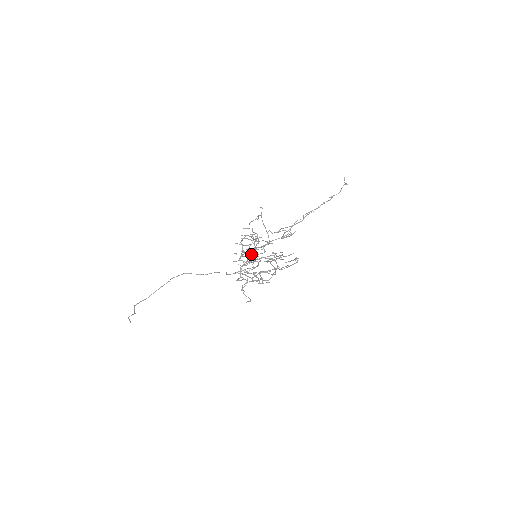
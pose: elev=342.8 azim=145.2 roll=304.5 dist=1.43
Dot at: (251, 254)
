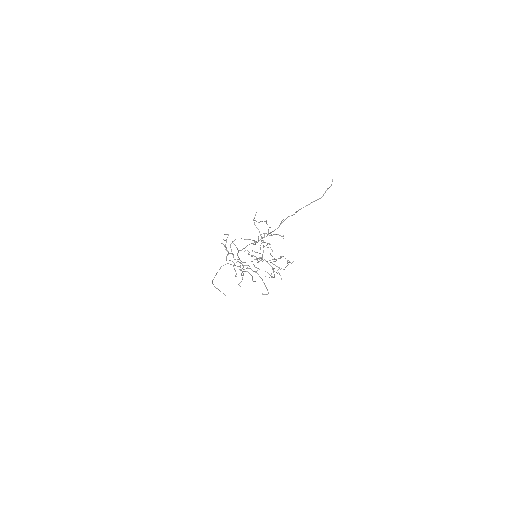
Dot at: (260, 253)
